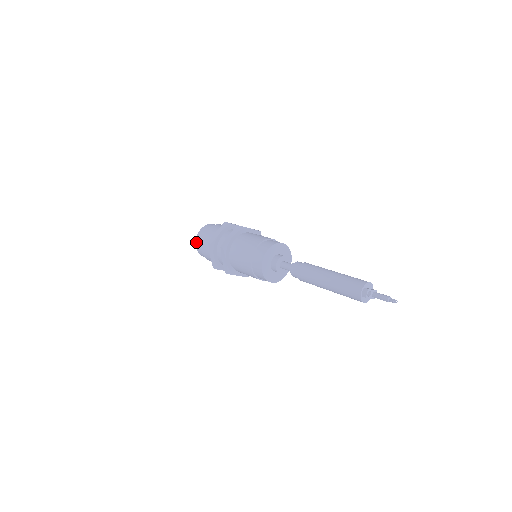
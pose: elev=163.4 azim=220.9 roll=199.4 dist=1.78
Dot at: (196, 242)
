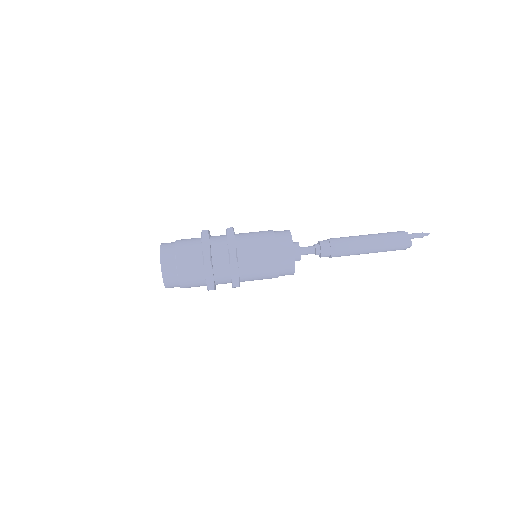
Dot at: (167, 287)
